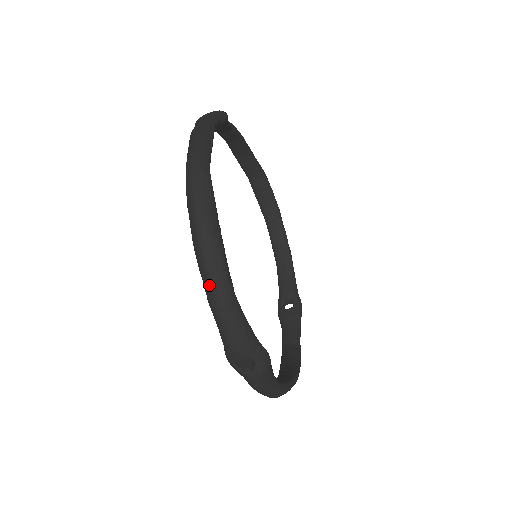
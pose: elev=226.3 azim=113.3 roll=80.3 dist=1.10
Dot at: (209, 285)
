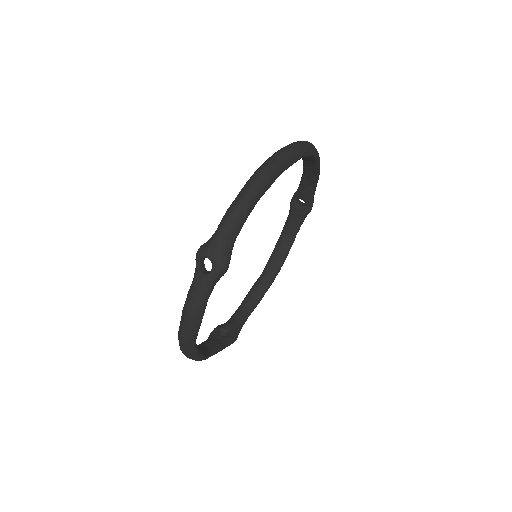
Dot at: occluded
